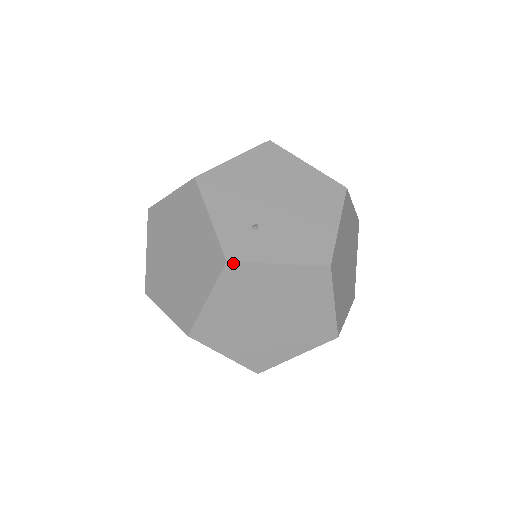
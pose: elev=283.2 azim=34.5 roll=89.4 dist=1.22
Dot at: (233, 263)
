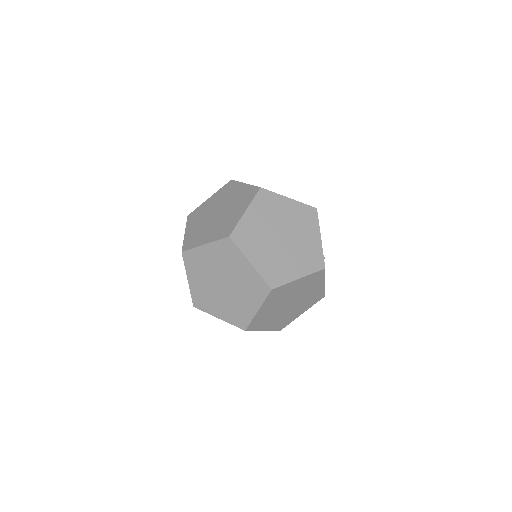
Dot at: (233, 181)
